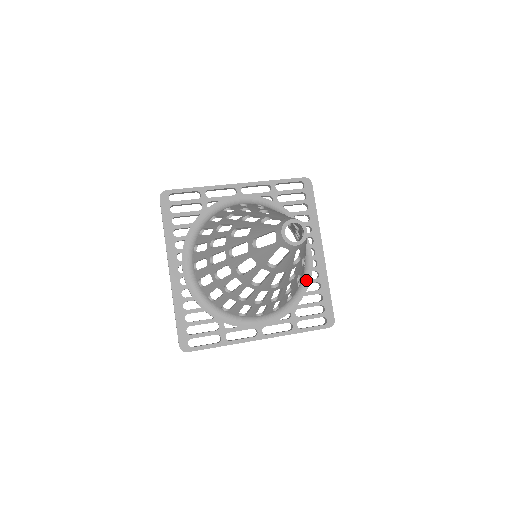
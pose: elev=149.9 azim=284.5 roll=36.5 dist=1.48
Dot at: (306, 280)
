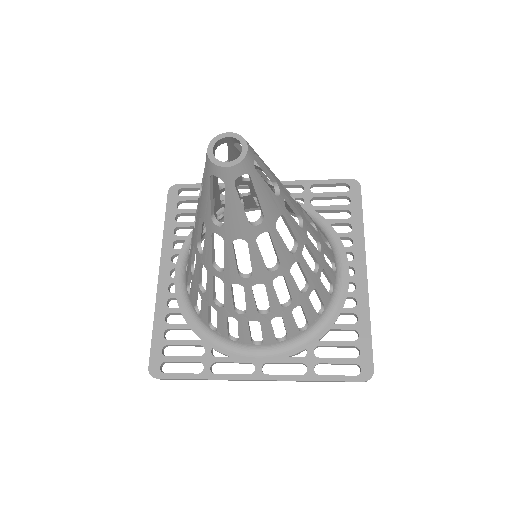
Dot at: (336, 308)
